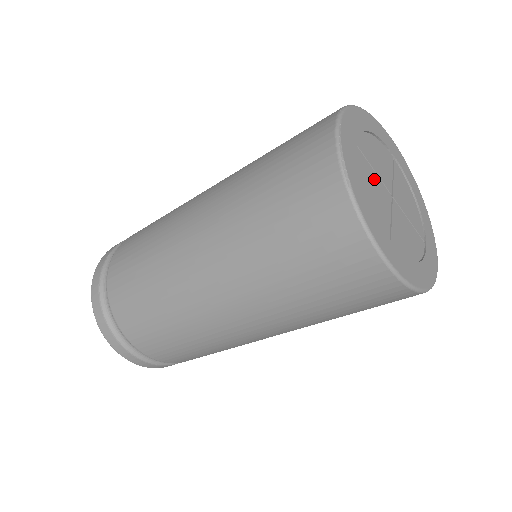
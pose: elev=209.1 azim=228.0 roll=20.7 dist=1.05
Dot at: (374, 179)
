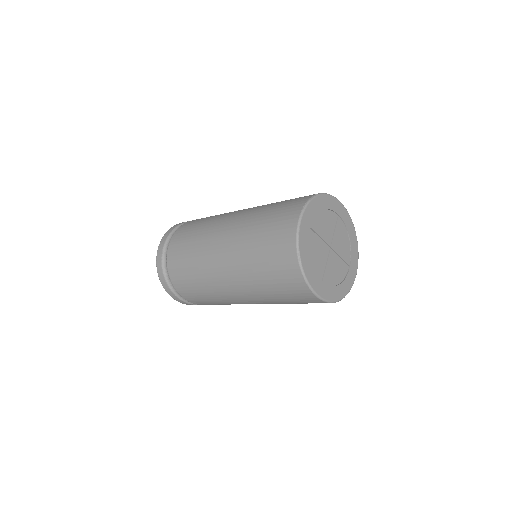
Dot at: (319, 244)
